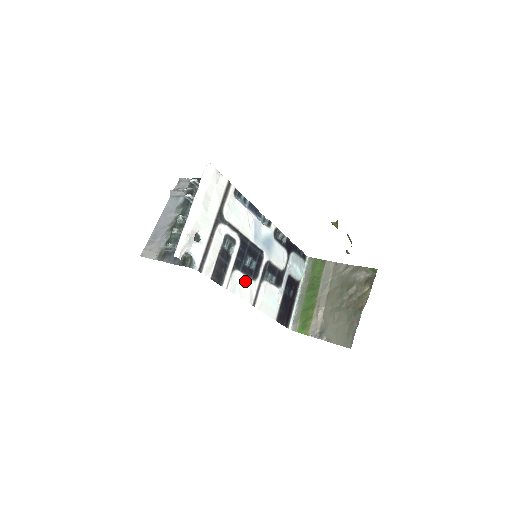
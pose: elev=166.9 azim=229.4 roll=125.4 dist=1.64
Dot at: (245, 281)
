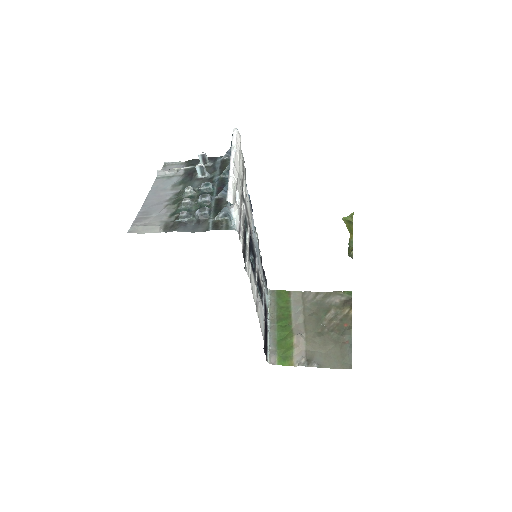
Dot at: (252, 279)
